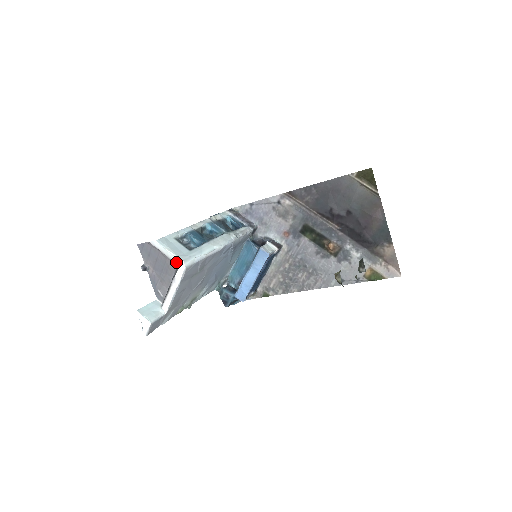
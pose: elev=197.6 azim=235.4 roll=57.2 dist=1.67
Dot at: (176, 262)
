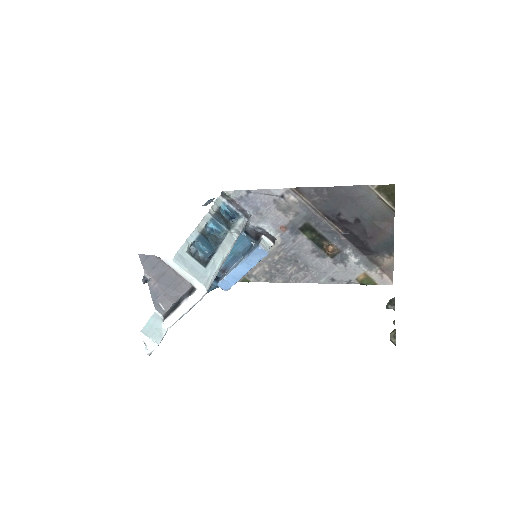
Dot at: (194, 285)
